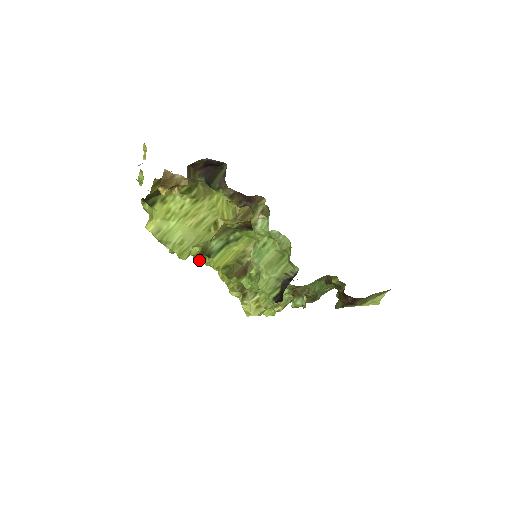
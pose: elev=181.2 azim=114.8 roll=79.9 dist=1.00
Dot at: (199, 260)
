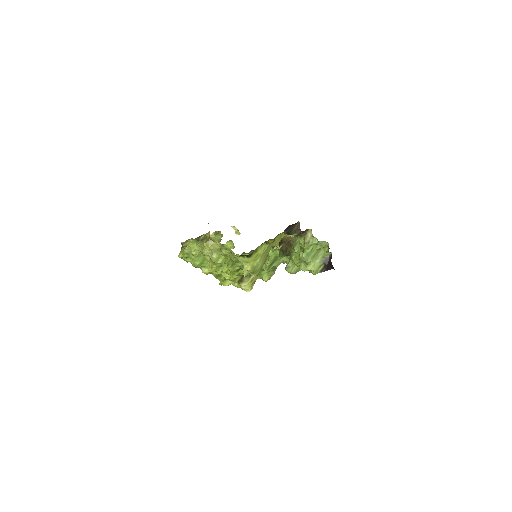
Dot at: (230, 274)
